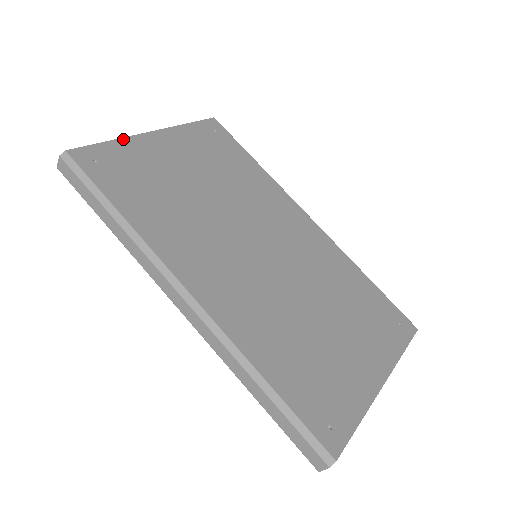
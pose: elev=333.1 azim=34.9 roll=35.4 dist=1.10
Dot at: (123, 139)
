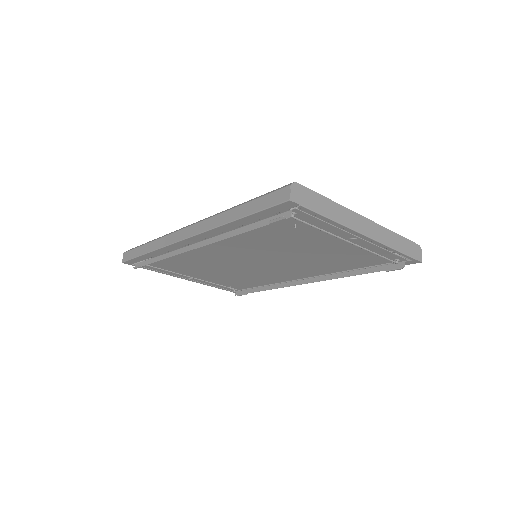
Dot at: occluded
